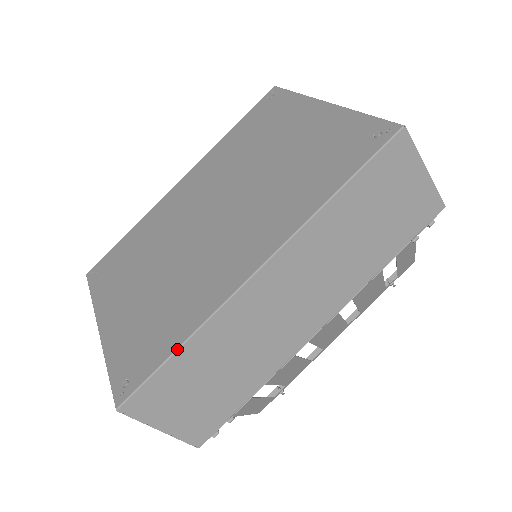
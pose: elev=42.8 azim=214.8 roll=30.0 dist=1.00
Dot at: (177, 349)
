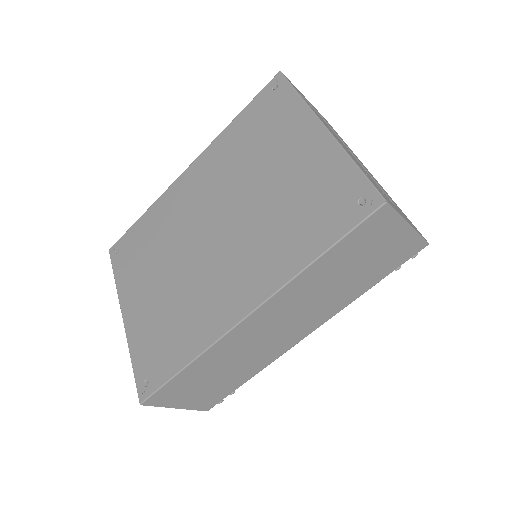
Dot at: (183, 369)
